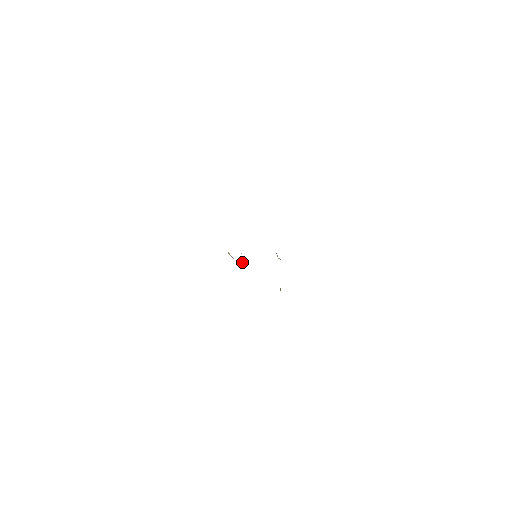
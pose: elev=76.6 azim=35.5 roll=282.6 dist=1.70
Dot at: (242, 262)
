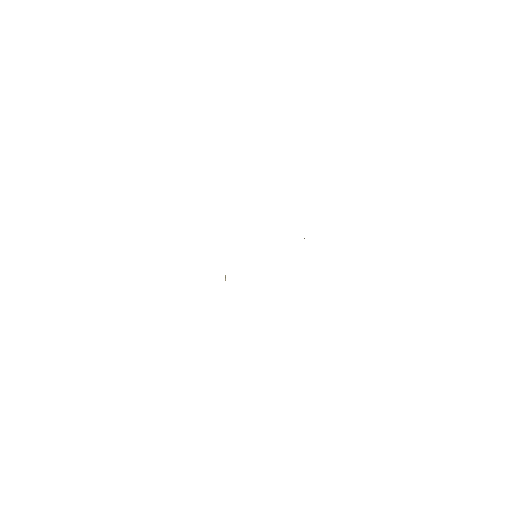
Dot at: (225, 276)
